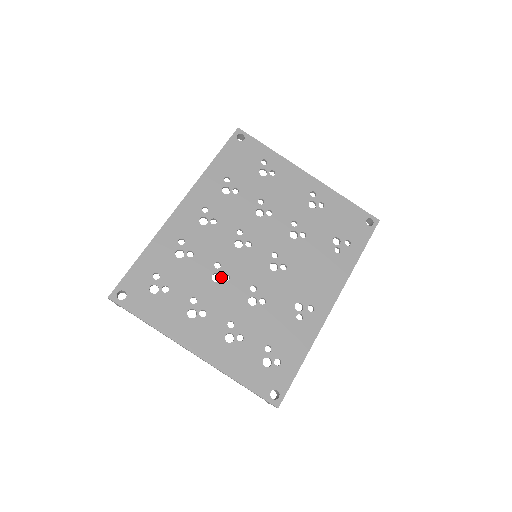
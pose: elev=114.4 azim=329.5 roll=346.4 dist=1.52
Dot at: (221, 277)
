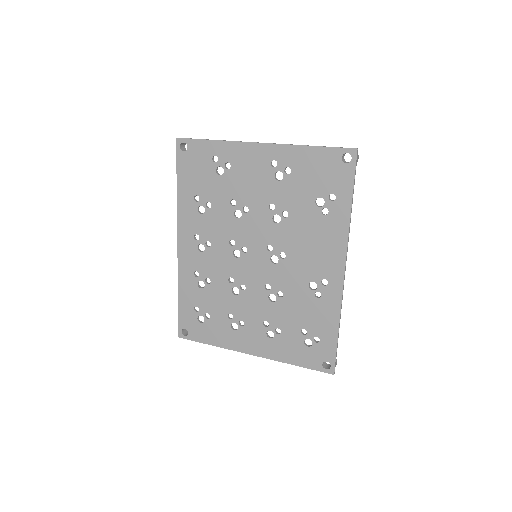
Dot at: (239, 289)
